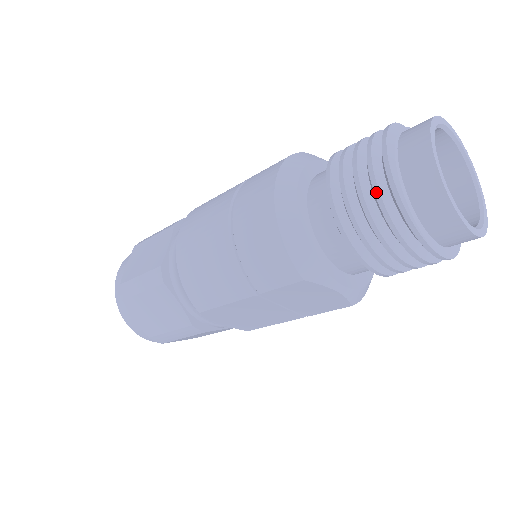
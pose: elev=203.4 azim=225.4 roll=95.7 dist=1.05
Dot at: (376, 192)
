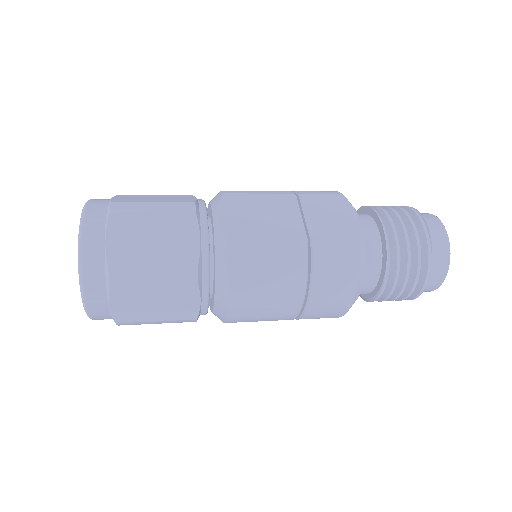
Dot at: occluded
